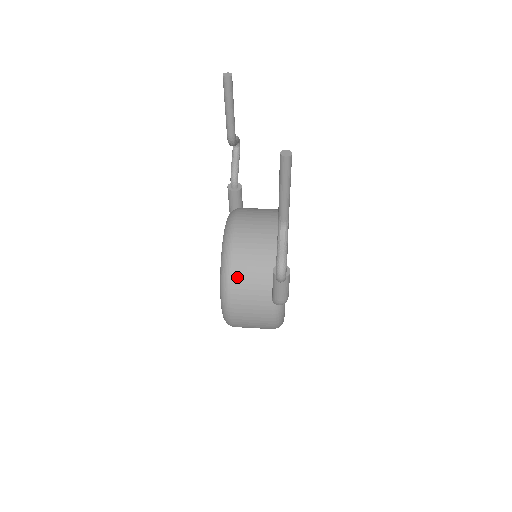
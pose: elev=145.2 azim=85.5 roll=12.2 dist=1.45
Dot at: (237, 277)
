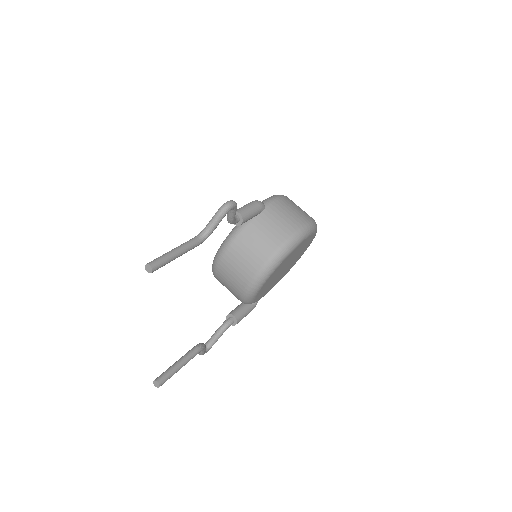
Dot at: occluded
